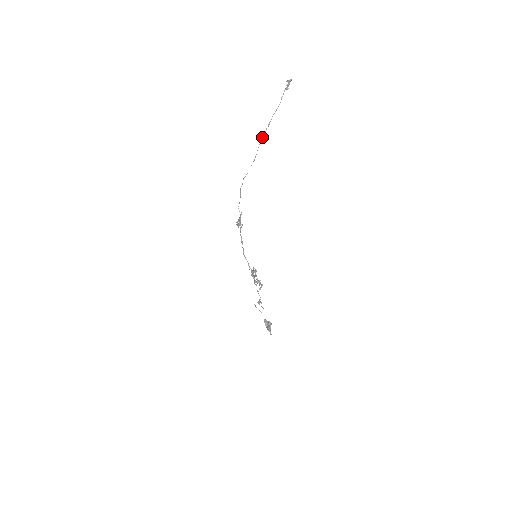
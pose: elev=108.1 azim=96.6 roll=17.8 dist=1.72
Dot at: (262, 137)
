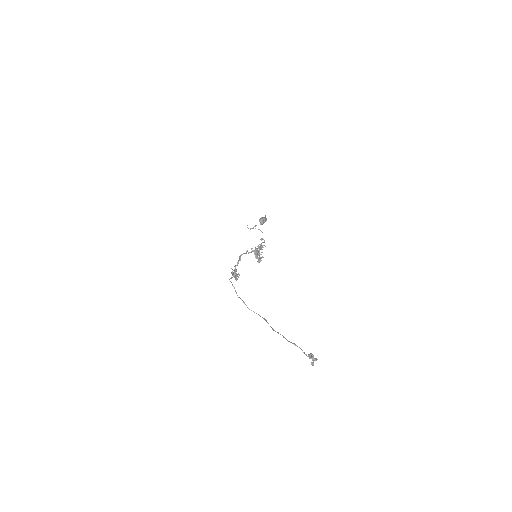
Dot at: occluded
